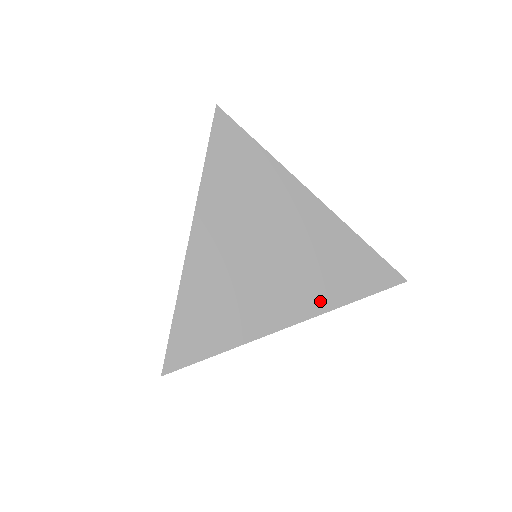
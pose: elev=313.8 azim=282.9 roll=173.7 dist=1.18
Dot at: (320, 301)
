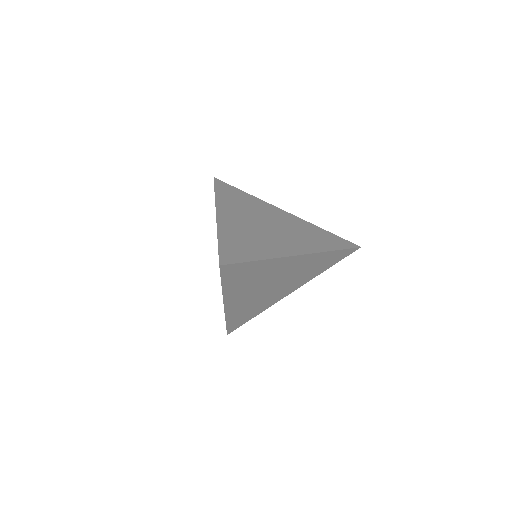
Dot at: (312, 248)
